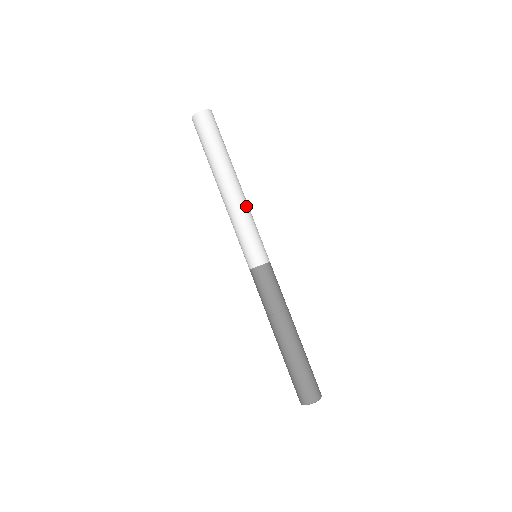
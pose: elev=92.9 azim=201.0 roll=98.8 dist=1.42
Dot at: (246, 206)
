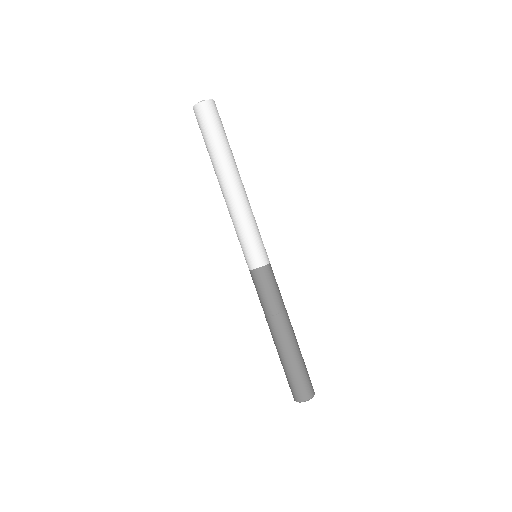
Dot at: occluded
